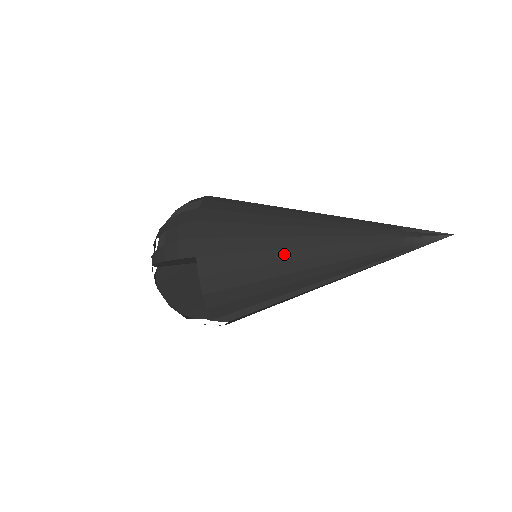
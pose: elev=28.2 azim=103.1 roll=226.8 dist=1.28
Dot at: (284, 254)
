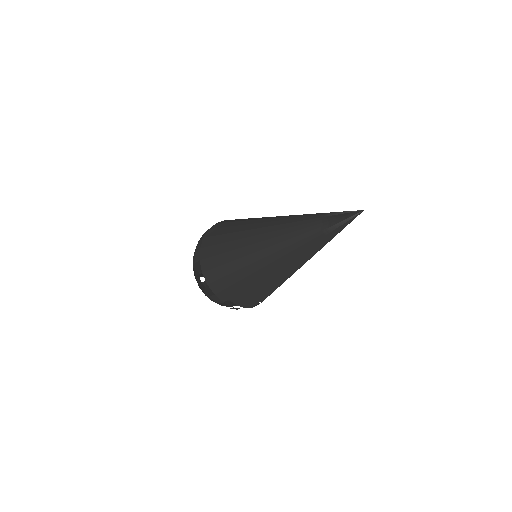
Dot at: (246, 249)
